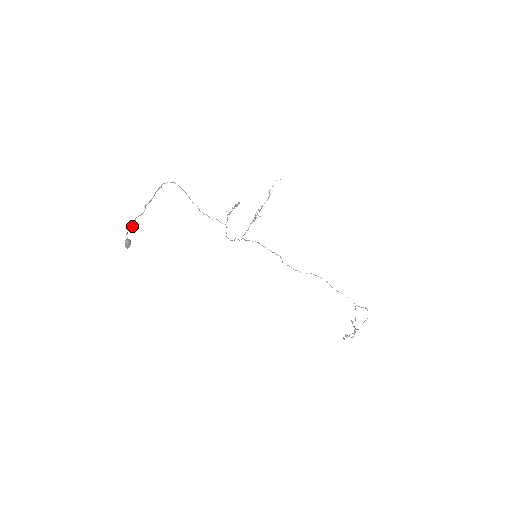
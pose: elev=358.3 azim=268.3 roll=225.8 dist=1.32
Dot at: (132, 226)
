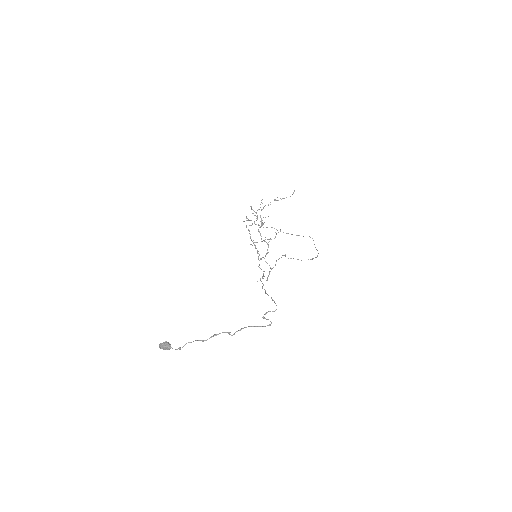
Dot at: occluded
